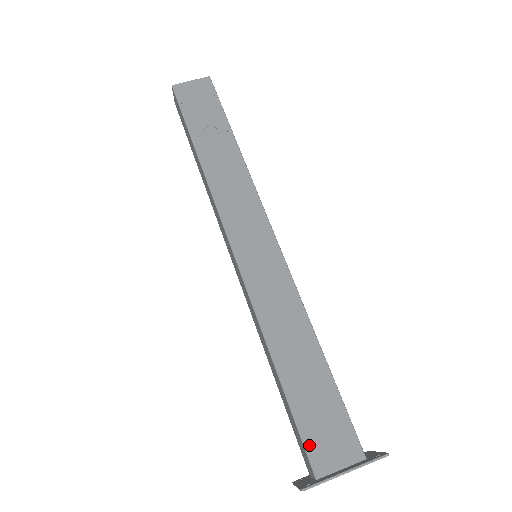
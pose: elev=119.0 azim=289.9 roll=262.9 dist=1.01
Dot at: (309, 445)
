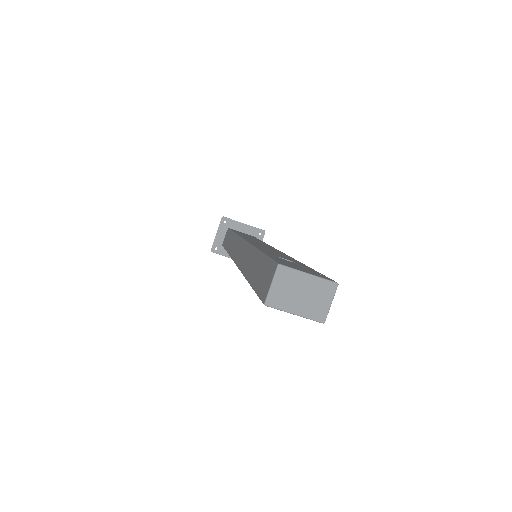
Dot at: occluded
